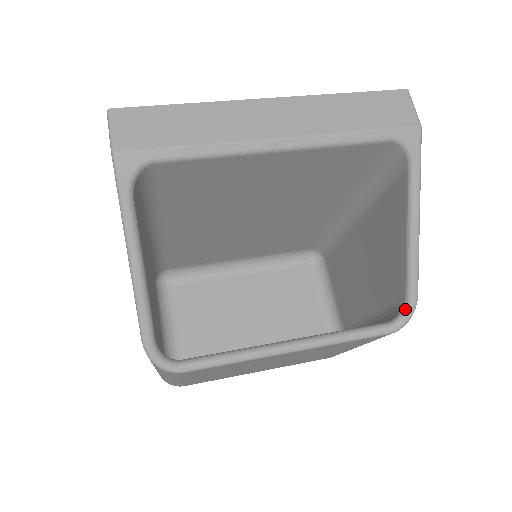
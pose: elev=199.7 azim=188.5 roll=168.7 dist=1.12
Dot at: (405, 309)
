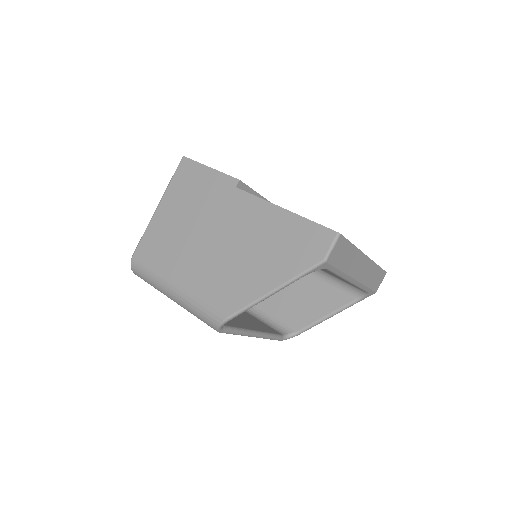
Dot at: (293, 335)
